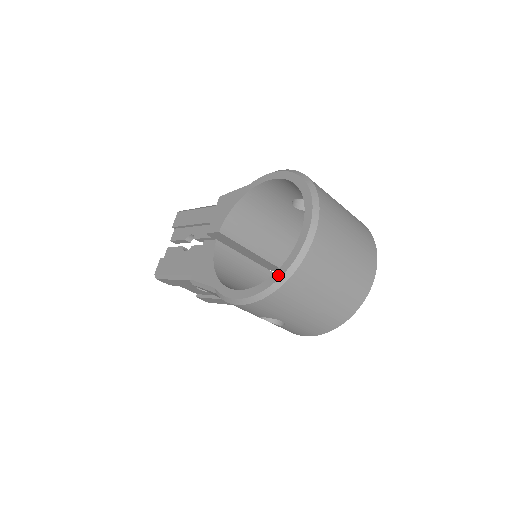
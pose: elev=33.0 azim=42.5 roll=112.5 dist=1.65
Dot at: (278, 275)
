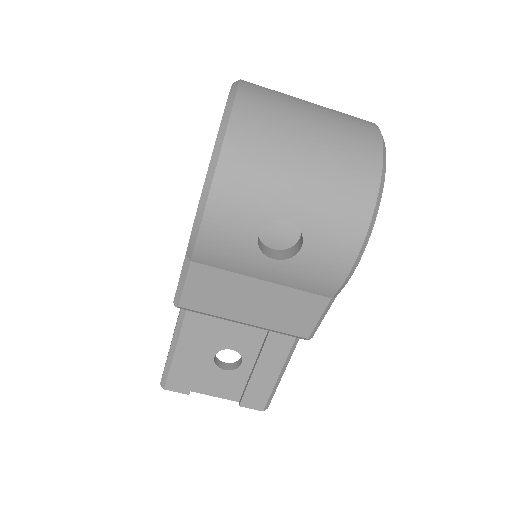
Dot at: occluded
